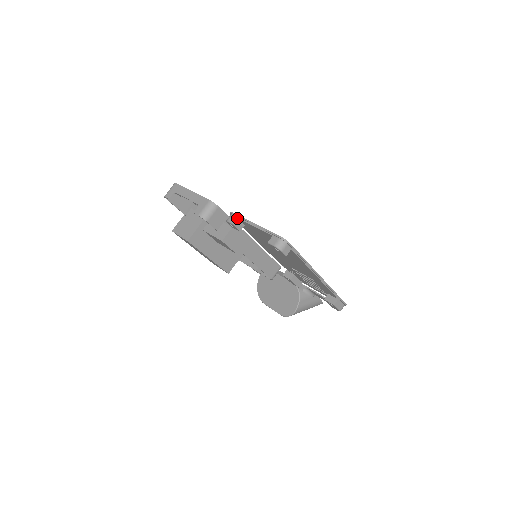
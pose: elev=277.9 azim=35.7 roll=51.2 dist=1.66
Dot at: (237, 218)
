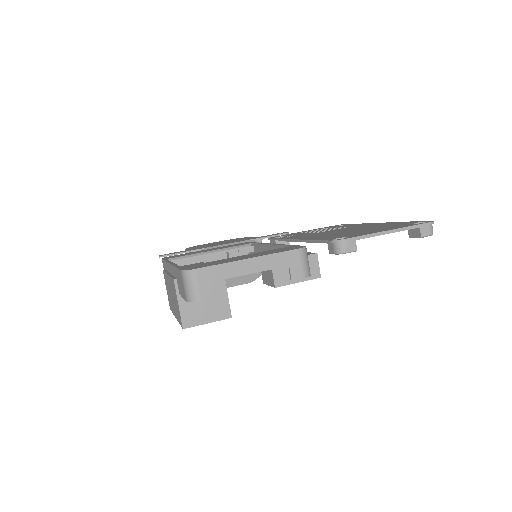
Dot at: (355, 240)
